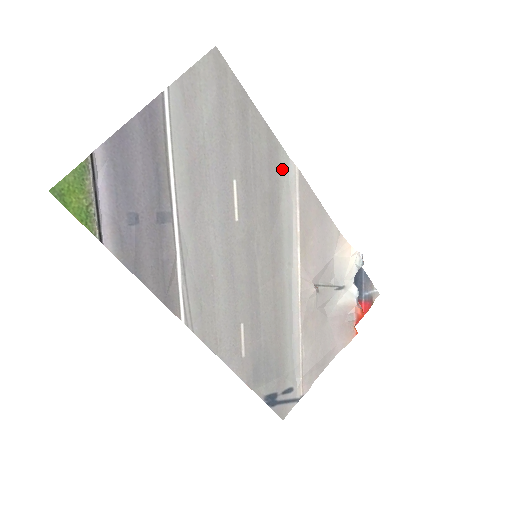
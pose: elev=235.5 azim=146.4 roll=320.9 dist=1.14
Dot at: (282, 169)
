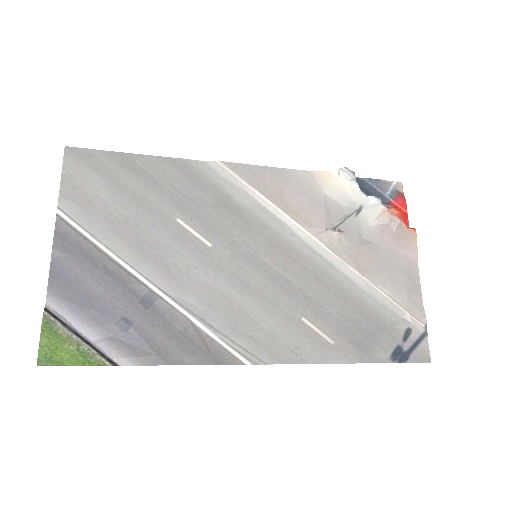
Dot at: (208, 175)
